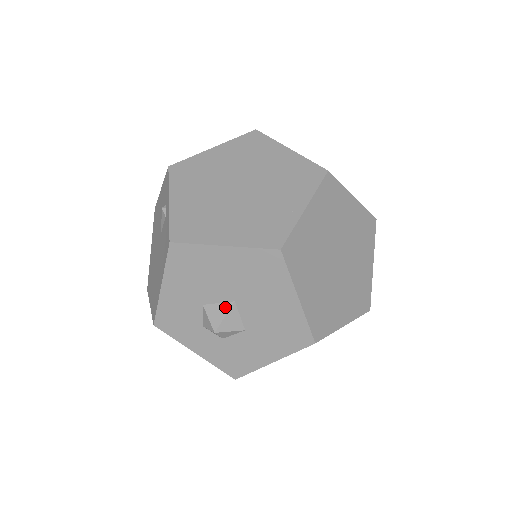
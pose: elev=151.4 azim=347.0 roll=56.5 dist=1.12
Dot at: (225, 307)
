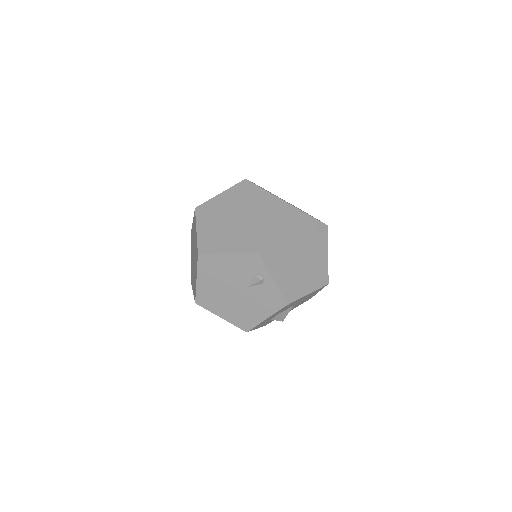
Dot at: (289, 310)
